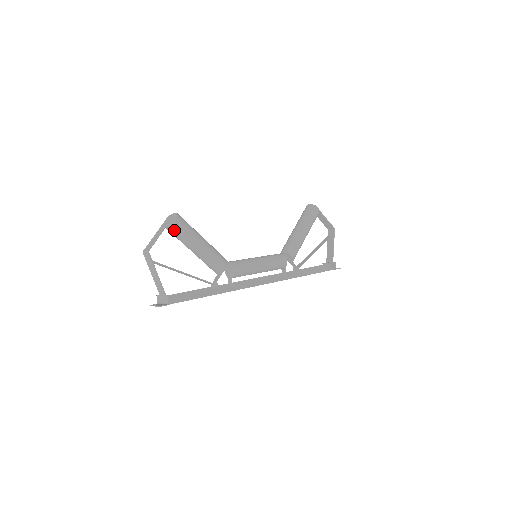
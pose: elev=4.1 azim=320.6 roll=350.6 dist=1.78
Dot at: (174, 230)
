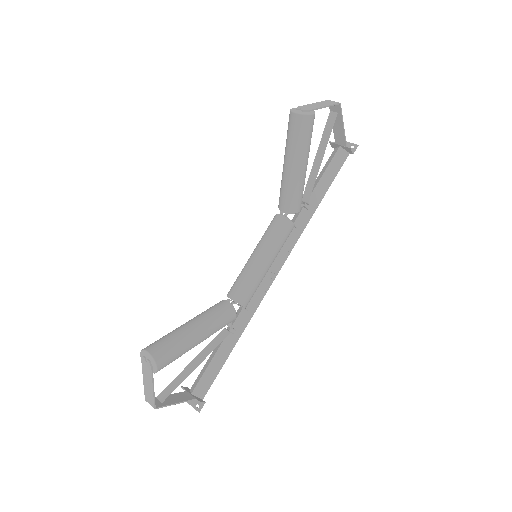
Dot at: occluded
